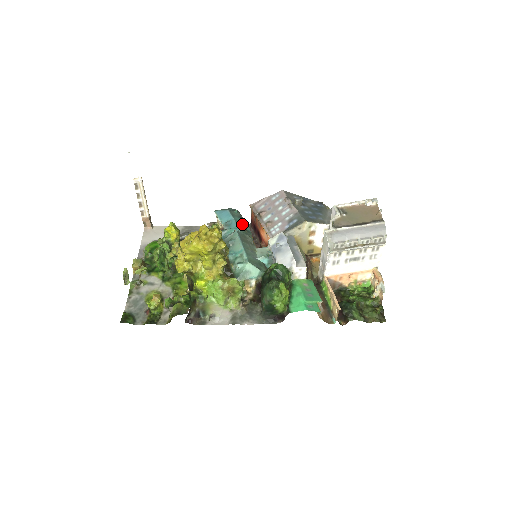
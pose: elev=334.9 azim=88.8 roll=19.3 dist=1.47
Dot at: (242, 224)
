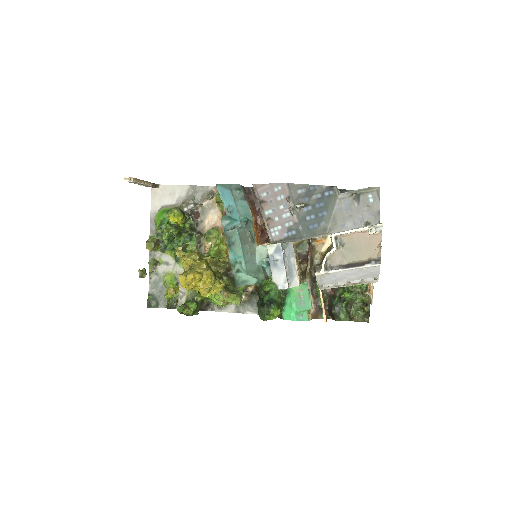
Dot at: (244, 212)
